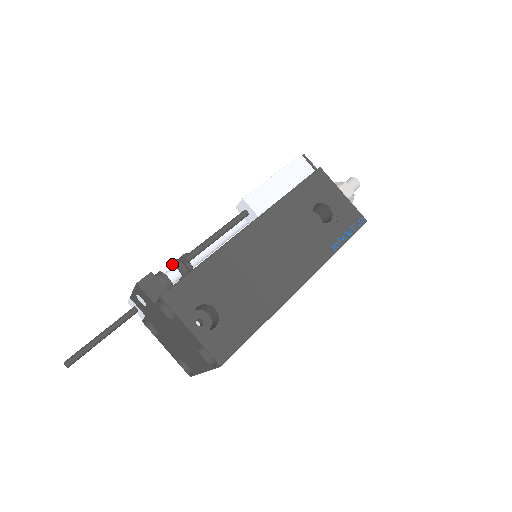
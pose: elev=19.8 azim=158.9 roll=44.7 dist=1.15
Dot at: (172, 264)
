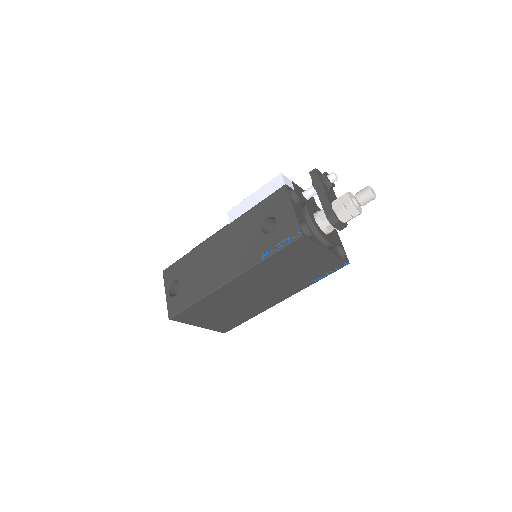
Dot at: occluded
